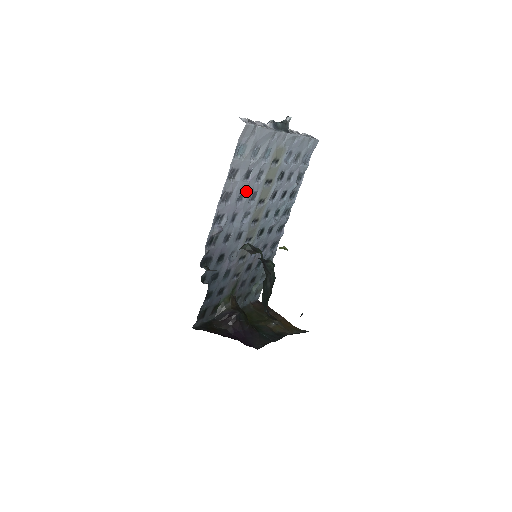
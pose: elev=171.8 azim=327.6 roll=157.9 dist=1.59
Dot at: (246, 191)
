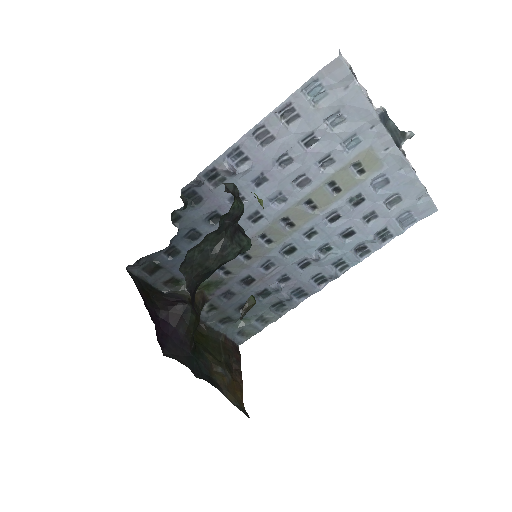
Dot at: (296, 162)
